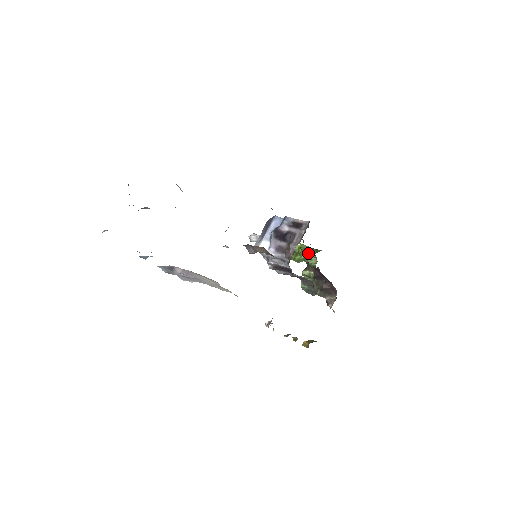
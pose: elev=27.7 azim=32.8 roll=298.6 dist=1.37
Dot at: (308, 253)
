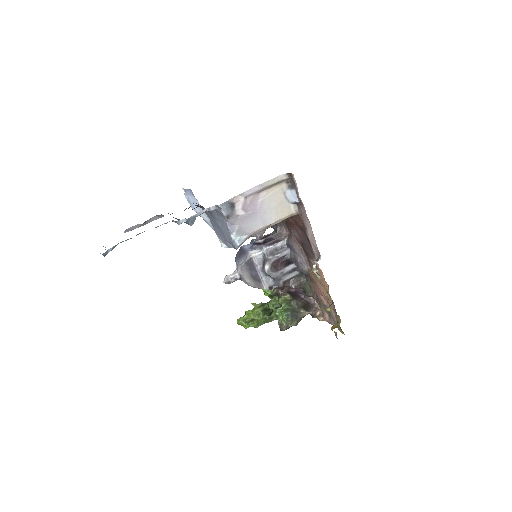
Dot at: (263, 309)
